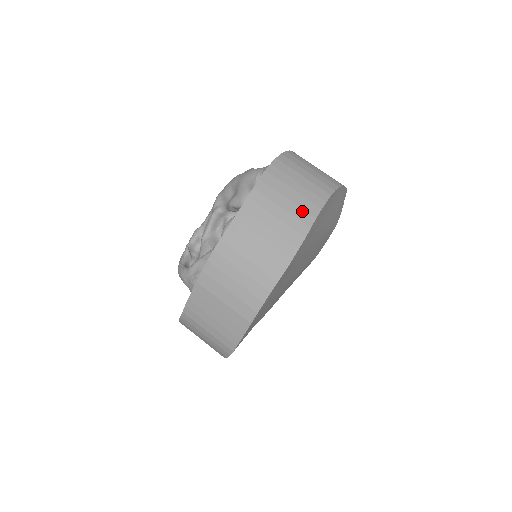
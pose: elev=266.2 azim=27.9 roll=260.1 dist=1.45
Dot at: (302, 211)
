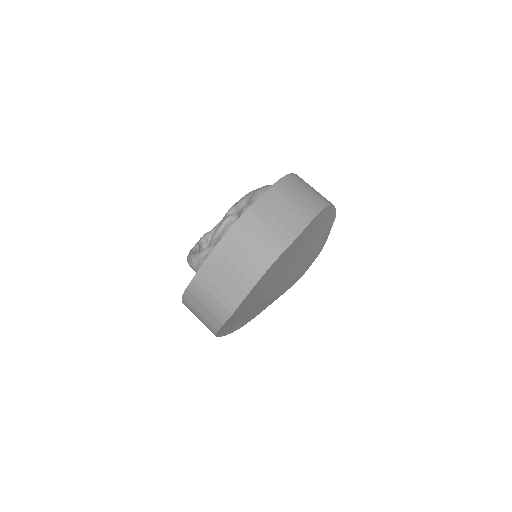
Dot at: (307, 208)
